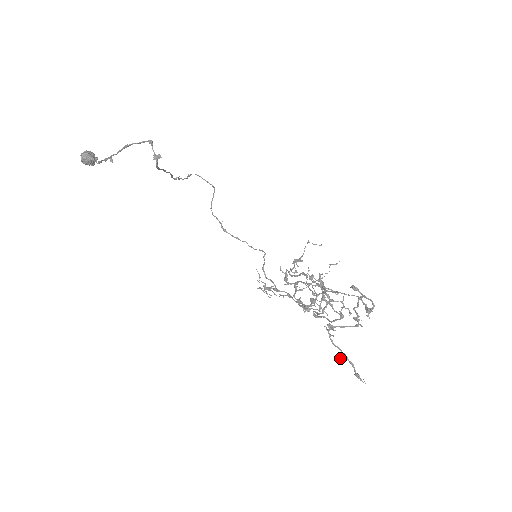
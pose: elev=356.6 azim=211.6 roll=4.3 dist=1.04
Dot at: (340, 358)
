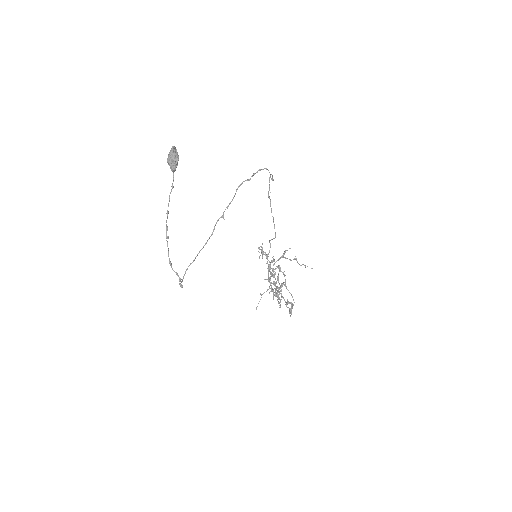
Dot at: (275, 296)
